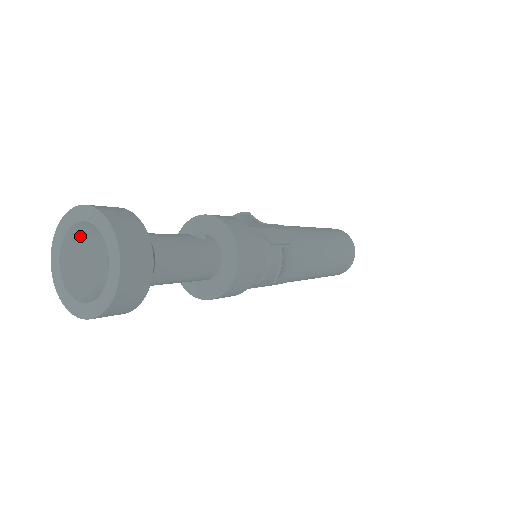
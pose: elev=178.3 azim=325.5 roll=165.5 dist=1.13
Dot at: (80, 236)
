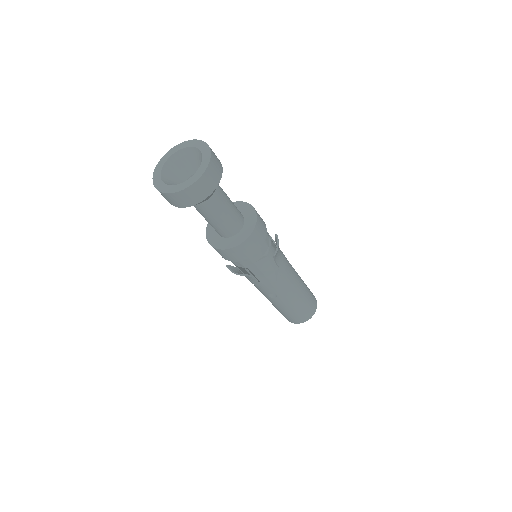
Dot at: (174, 164)
